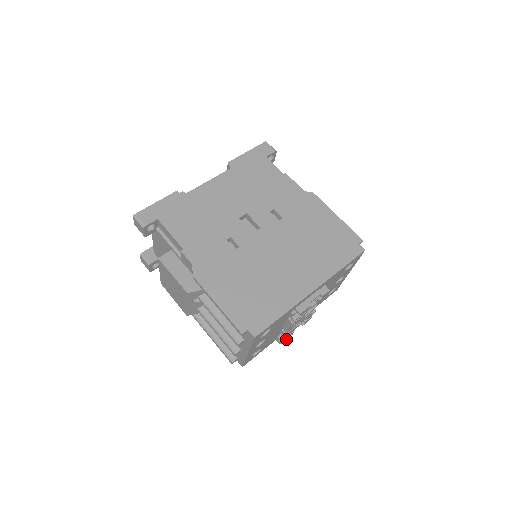
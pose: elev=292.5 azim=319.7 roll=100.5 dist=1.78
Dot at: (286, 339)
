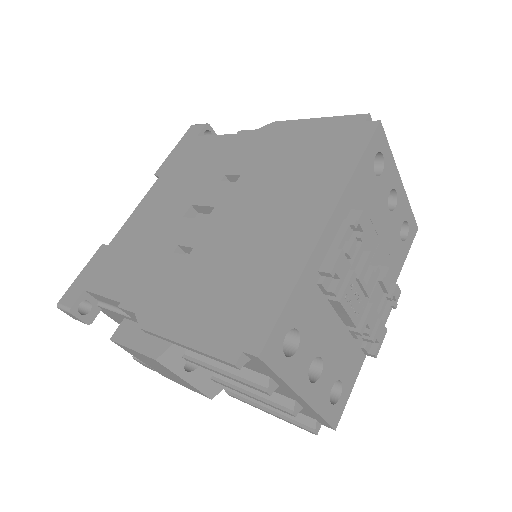
Dot at: (381, 344)
